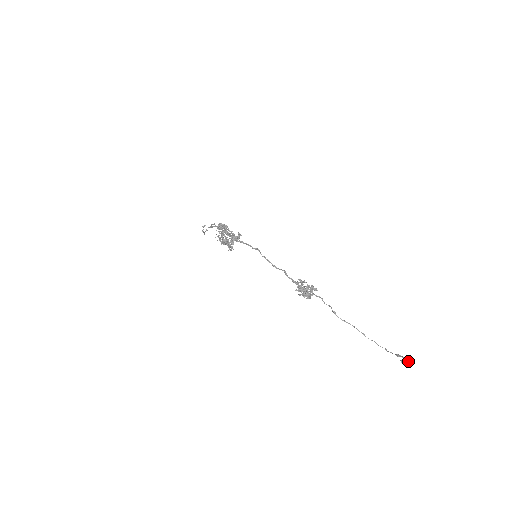
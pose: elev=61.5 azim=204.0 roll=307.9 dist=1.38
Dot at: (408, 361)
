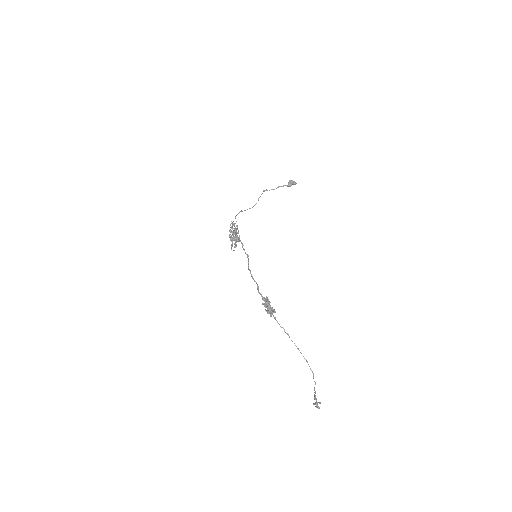
Dot at: (316, 407)
